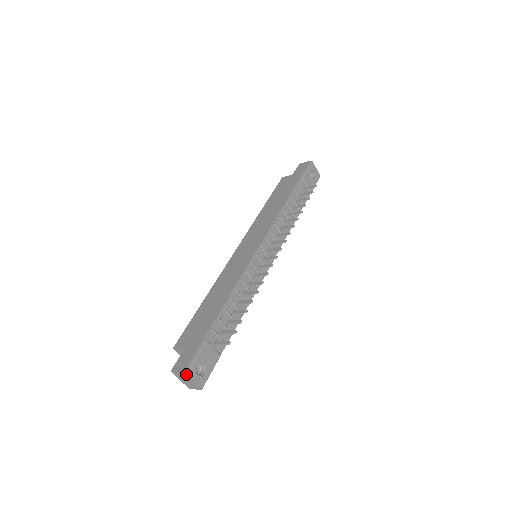
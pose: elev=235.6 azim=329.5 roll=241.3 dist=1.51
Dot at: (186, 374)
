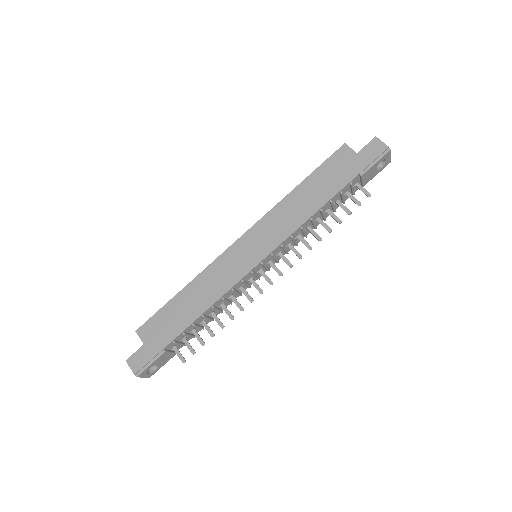
Dot at: (136, 376)
